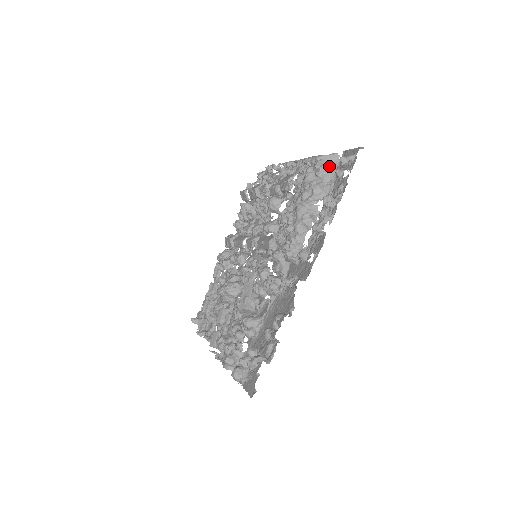
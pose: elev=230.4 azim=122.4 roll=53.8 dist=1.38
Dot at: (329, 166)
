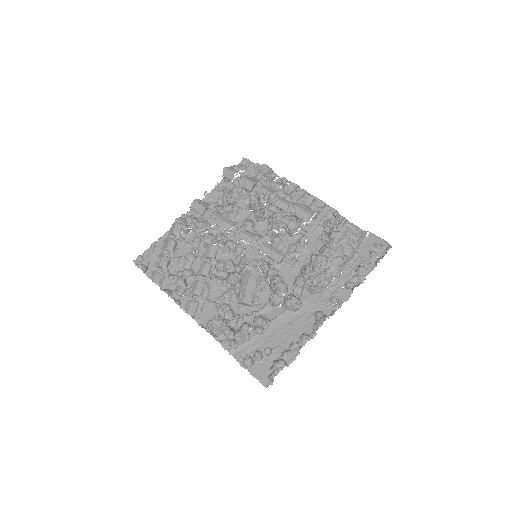
Dot at: (361, 239)
